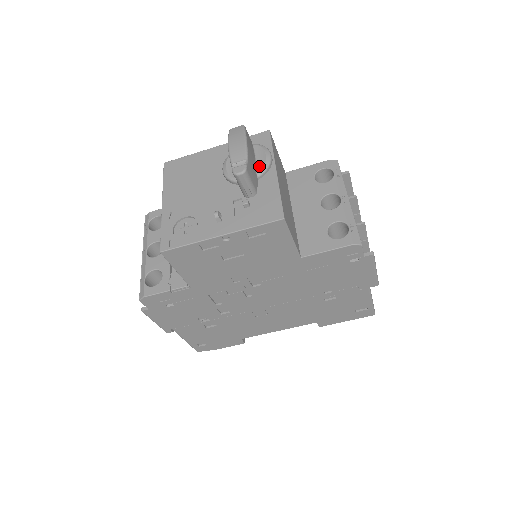
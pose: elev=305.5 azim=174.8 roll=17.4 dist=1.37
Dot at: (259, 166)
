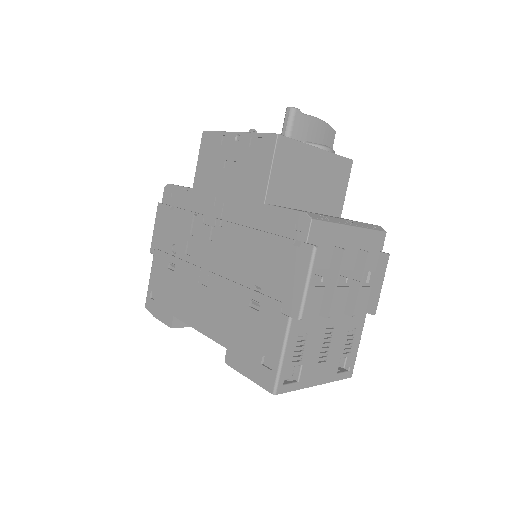
Dot at: (313, 143)
